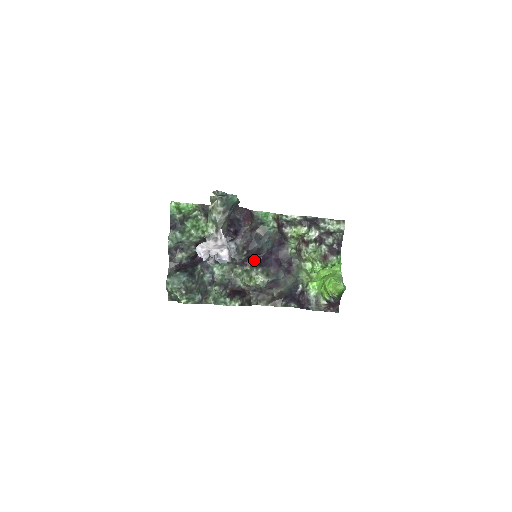
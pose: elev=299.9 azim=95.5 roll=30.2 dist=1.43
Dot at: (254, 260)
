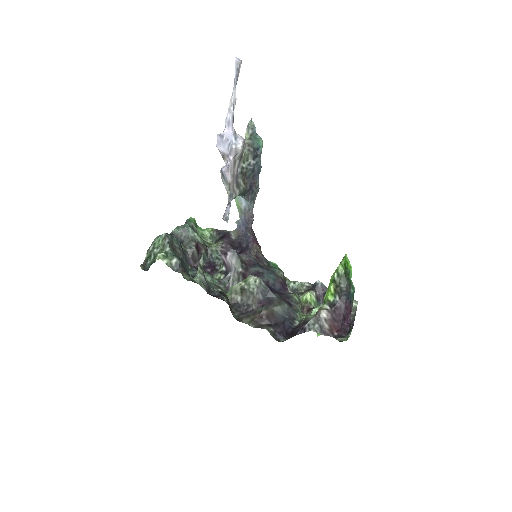
Dot at: occluded
